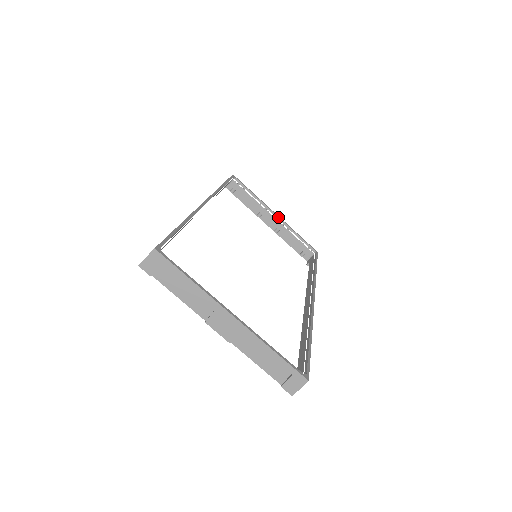
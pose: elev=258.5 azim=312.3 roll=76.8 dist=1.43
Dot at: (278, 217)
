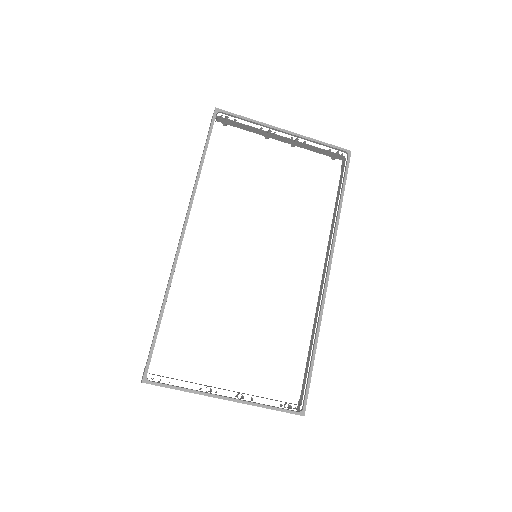
Dot at: (288, 133)
